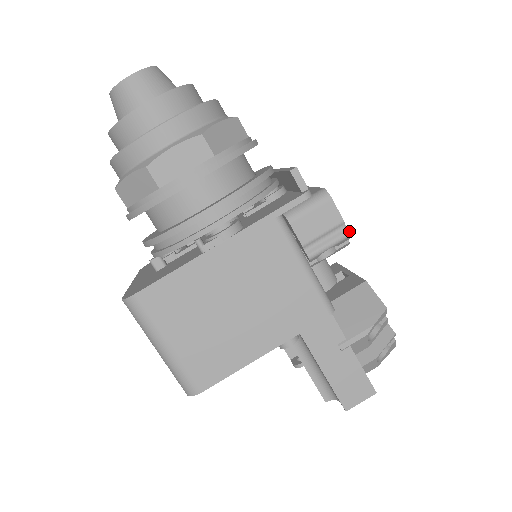
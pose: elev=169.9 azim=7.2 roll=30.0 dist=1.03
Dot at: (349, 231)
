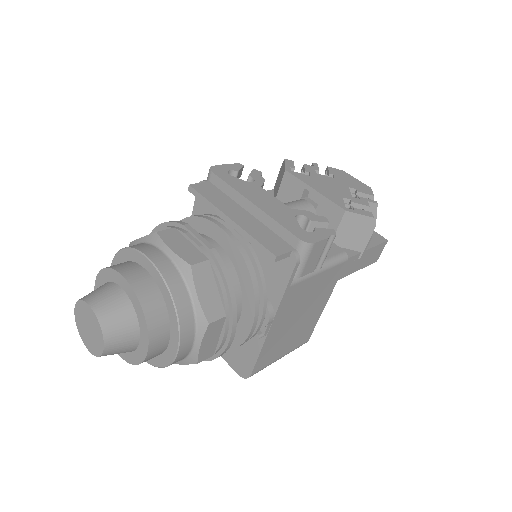
Dot at: (335, 236)
